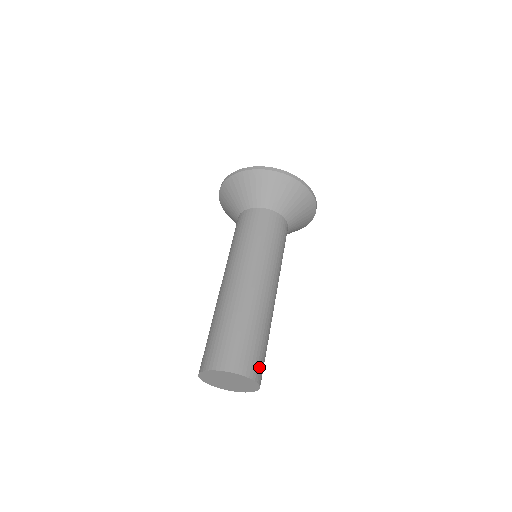
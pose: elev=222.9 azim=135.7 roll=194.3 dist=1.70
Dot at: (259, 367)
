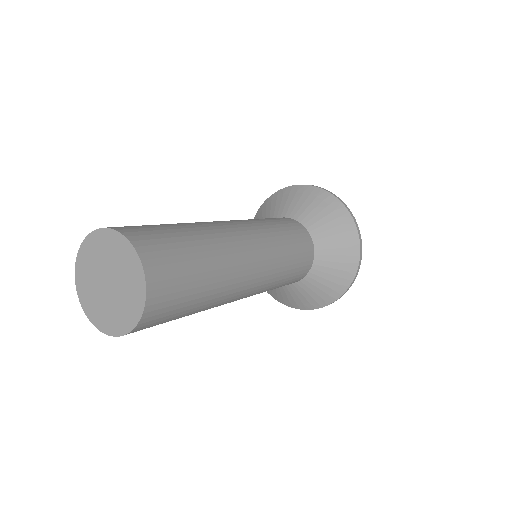
Dot at: (166, 278)
